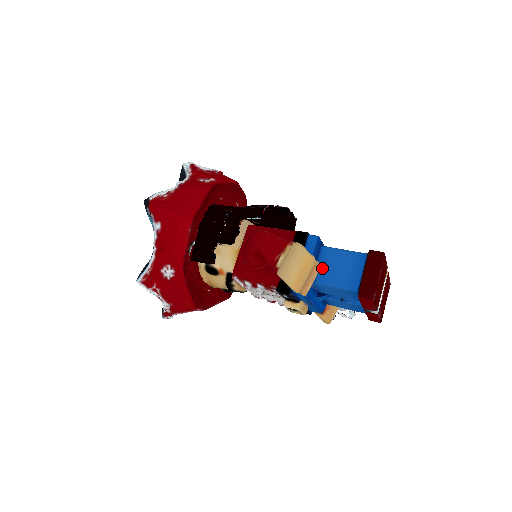
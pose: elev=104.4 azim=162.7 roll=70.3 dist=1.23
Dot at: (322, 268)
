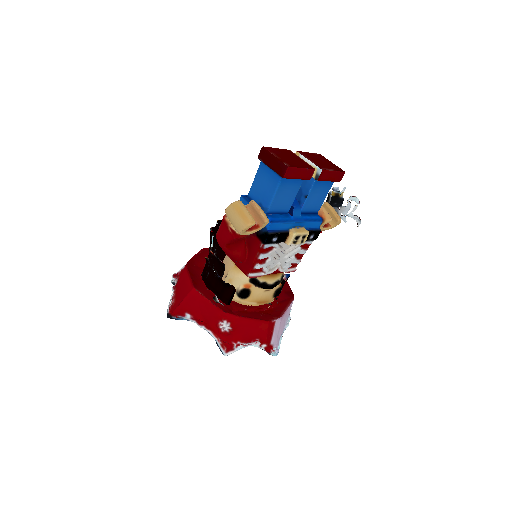
Dot at: (260, 201)
